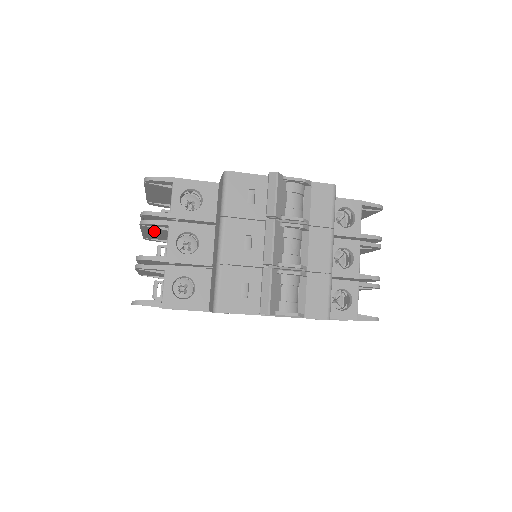
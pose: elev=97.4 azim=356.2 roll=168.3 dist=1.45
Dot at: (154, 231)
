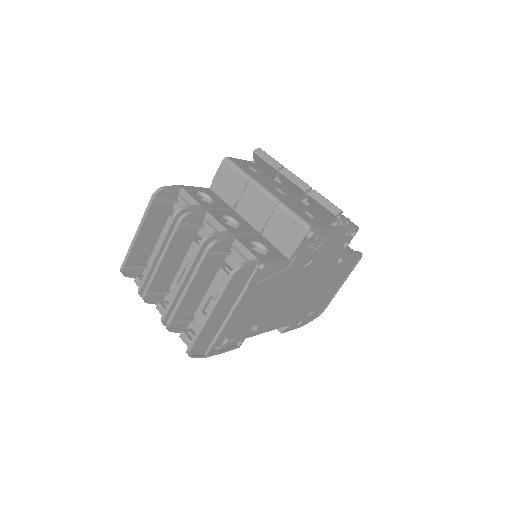
Dot at: (178, 248)
